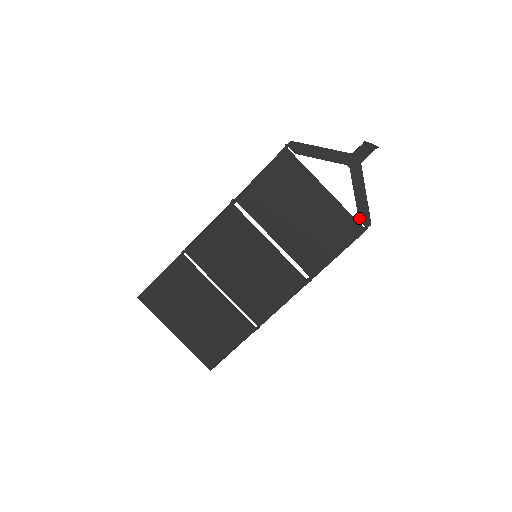
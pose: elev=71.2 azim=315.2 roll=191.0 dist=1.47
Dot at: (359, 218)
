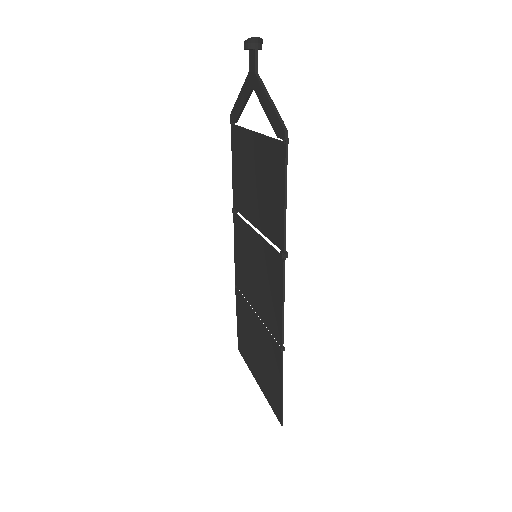
Dot at: (276, 135)
